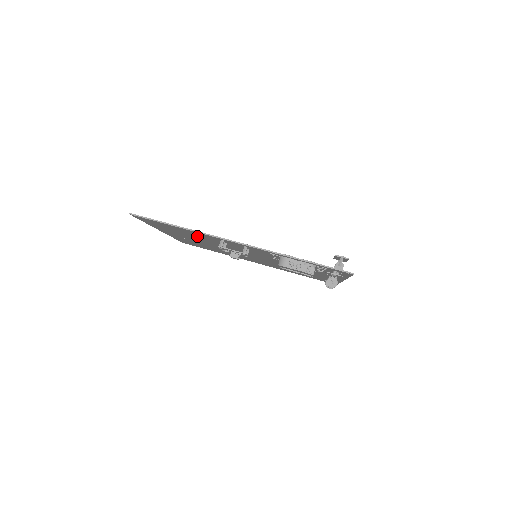
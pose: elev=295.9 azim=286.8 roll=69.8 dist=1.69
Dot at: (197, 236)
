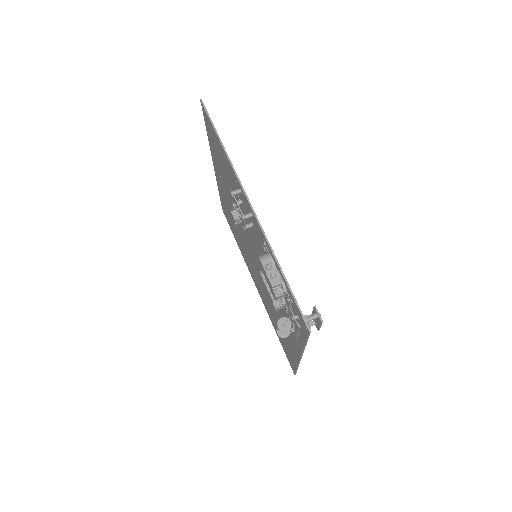
Dot at: (229, 179)
